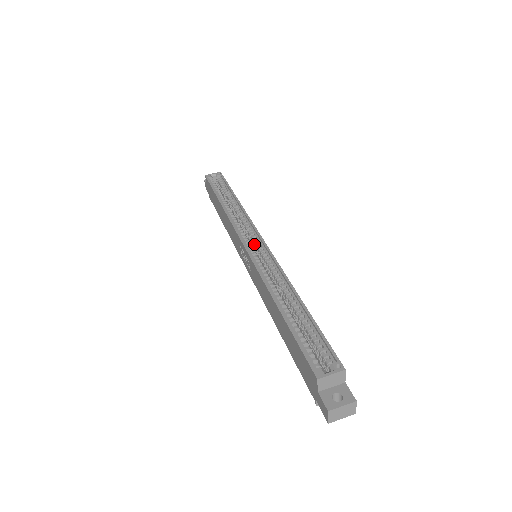
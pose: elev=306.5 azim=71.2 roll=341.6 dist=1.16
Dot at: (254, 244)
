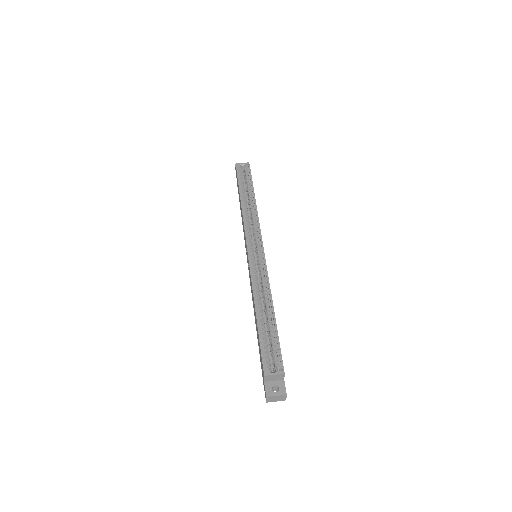
Dot at: (256, 247)
